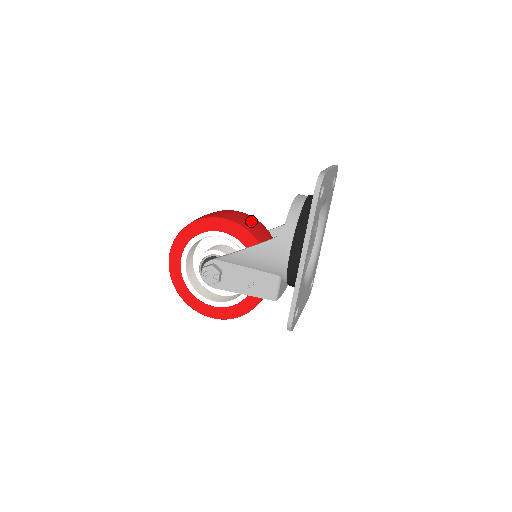
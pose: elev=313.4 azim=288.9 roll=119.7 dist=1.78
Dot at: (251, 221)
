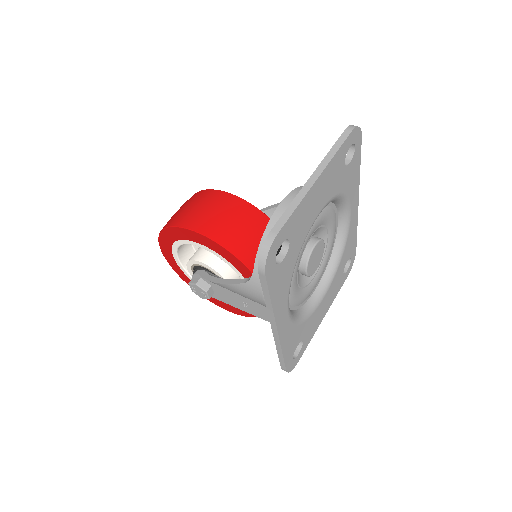
Dot at: (238, 219)
